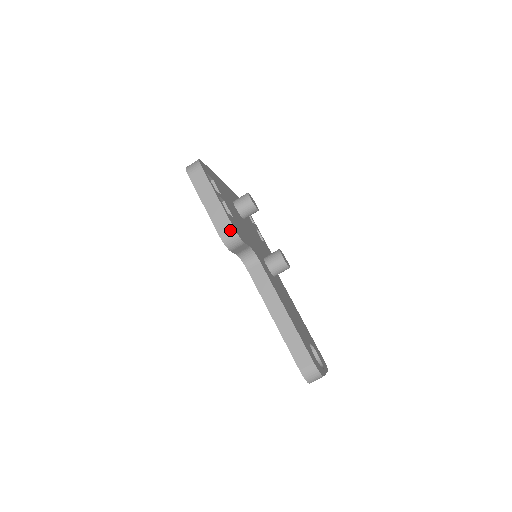
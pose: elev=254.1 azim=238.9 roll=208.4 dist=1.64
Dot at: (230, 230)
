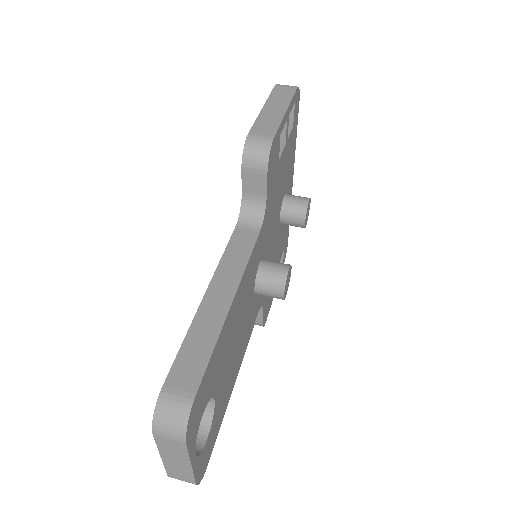
Dot at: (267, 137)
